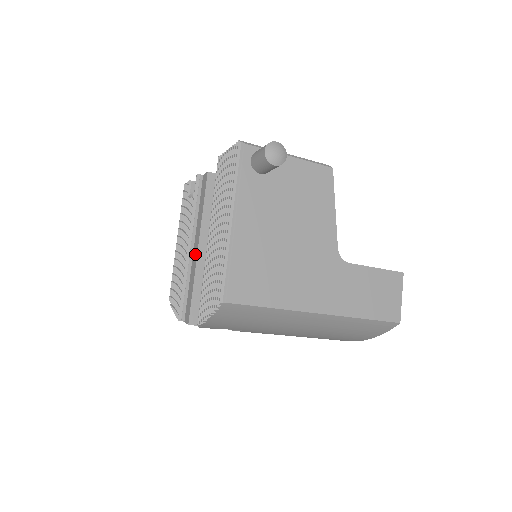
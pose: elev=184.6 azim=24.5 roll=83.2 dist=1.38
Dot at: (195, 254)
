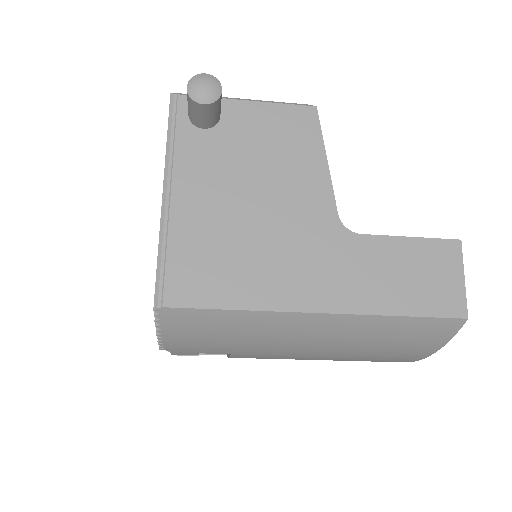
Dot at: occluded
